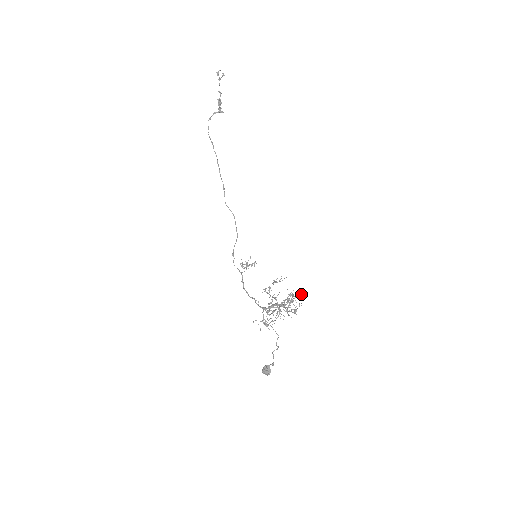
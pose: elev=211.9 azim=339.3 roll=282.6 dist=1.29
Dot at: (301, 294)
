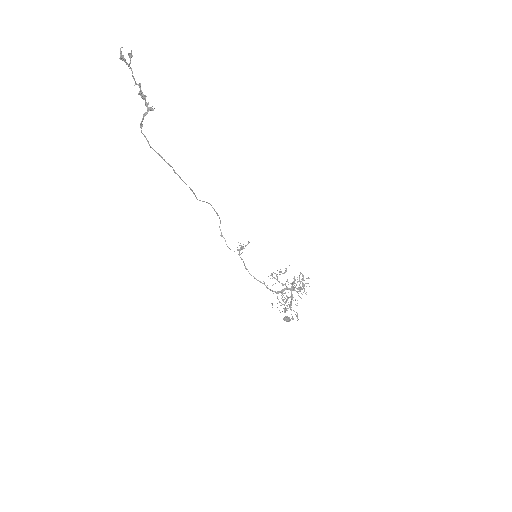
Dot at: (307, 278)
